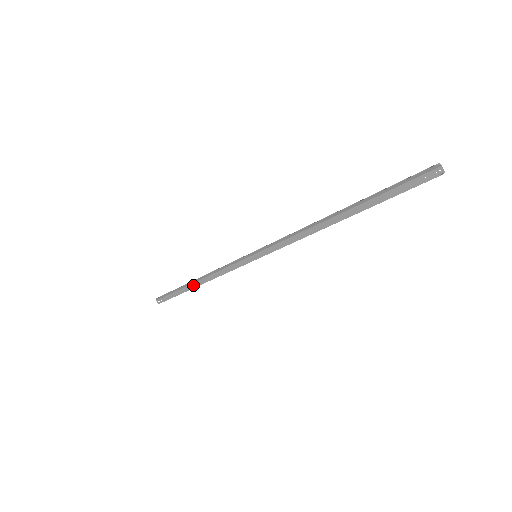
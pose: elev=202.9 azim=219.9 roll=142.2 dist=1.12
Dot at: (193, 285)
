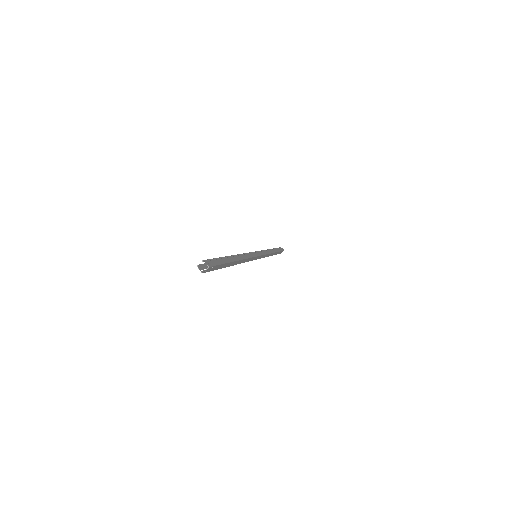
Dot at: occluded
